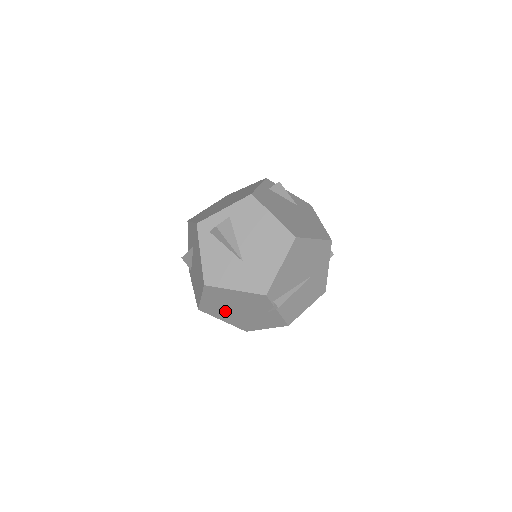
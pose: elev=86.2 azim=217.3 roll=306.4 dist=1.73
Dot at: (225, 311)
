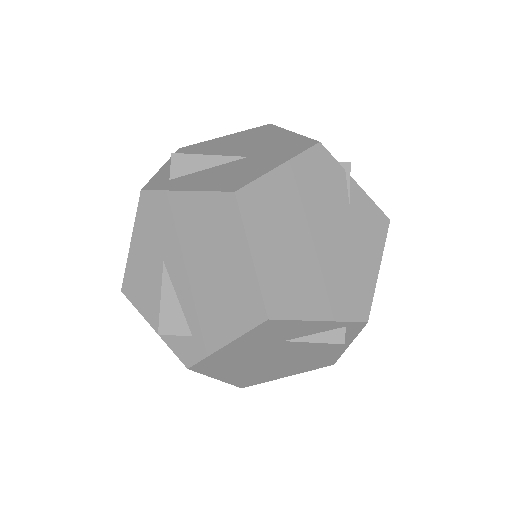
Dot at: (305, 270)
